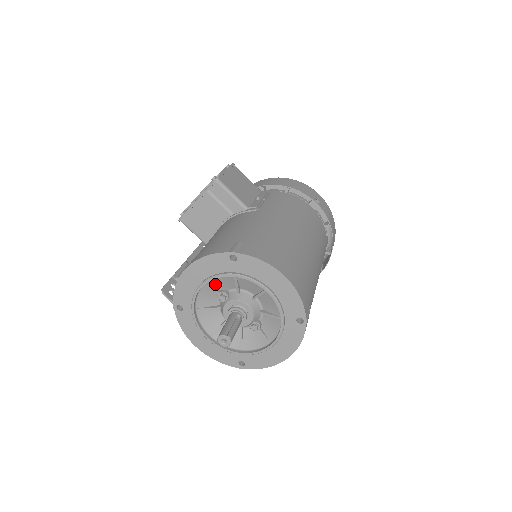
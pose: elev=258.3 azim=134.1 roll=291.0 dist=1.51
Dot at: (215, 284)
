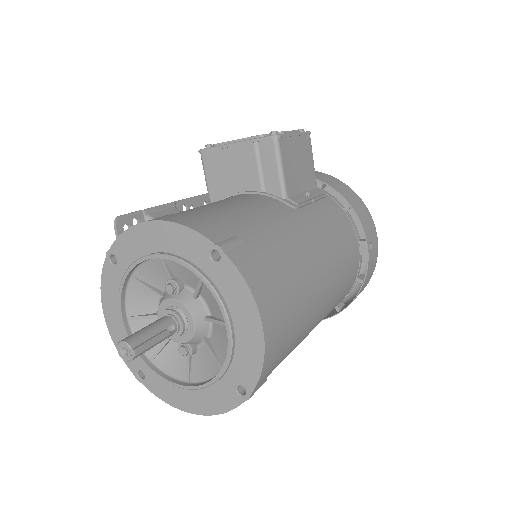
Dot at: (173, 266)
